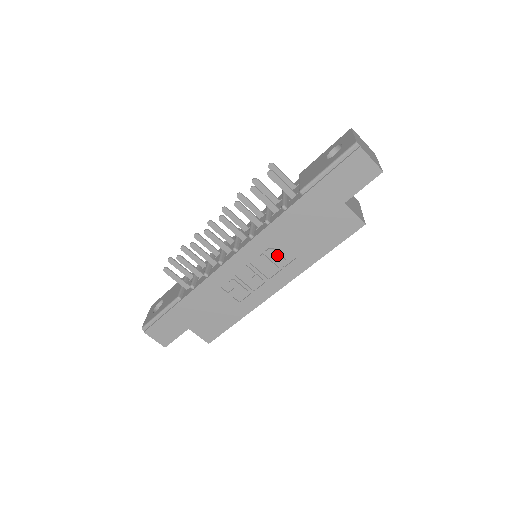
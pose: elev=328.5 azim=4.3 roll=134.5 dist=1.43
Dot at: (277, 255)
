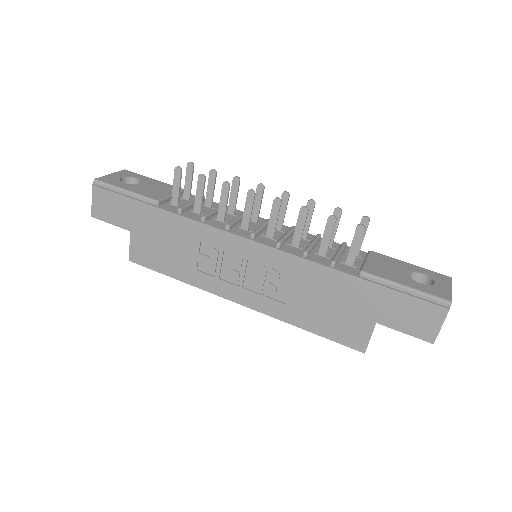
Dot at: (275, 282)
